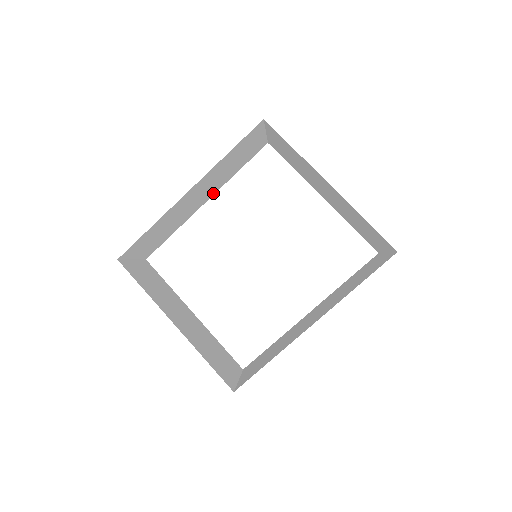
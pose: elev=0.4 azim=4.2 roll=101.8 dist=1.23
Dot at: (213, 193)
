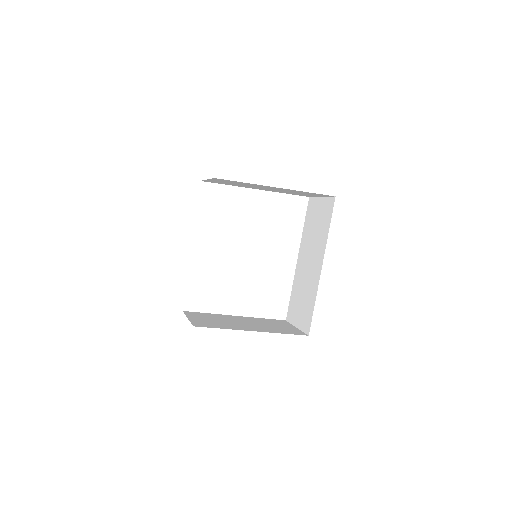
Dot at: occluded
